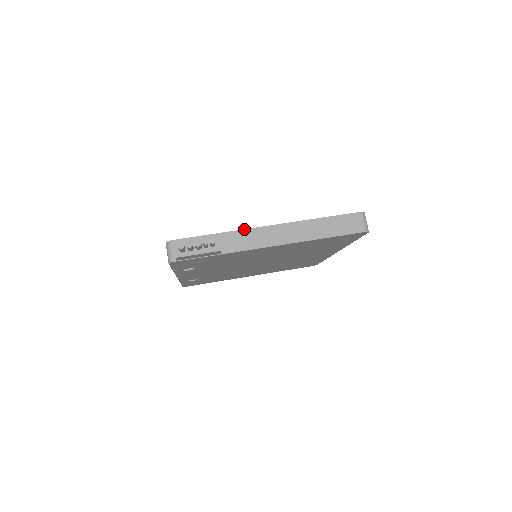
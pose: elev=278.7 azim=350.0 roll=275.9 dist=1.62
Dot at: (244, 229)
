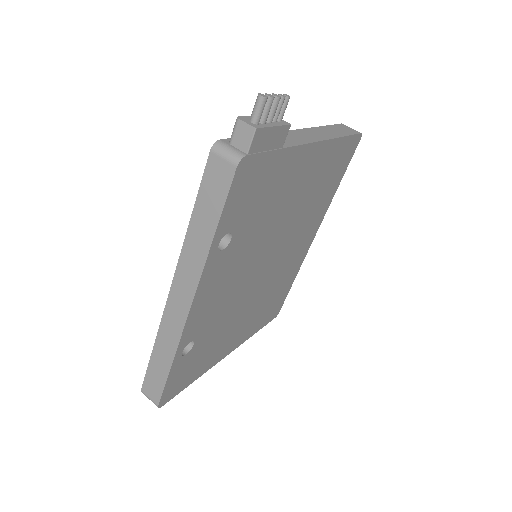
Dot at: occluded
